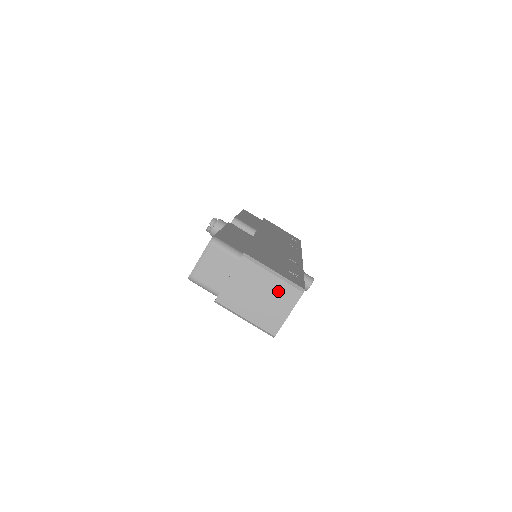
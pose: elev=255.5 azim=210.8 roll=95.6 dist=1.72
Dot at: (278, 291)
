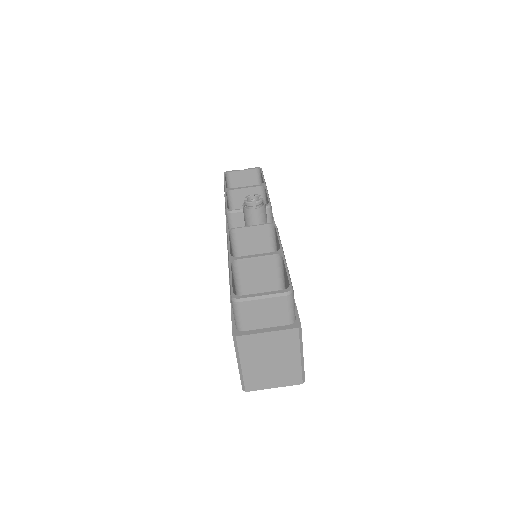
Dot at: (289, 369)
